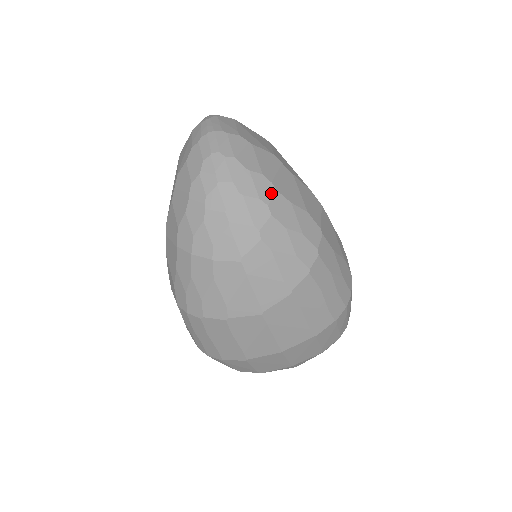
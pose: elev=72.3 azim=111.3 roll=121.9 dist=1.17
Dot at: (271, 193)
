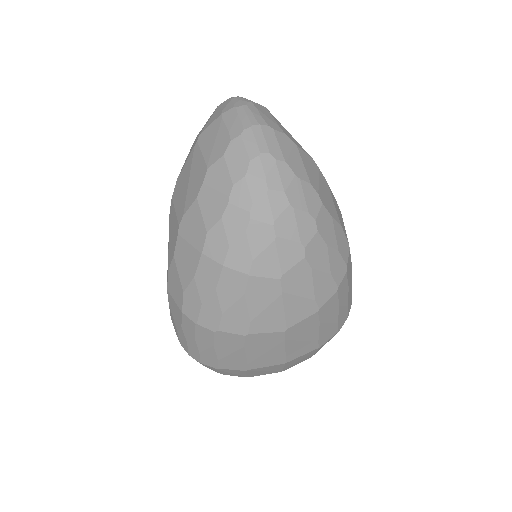
Dot at: (318, 206)
